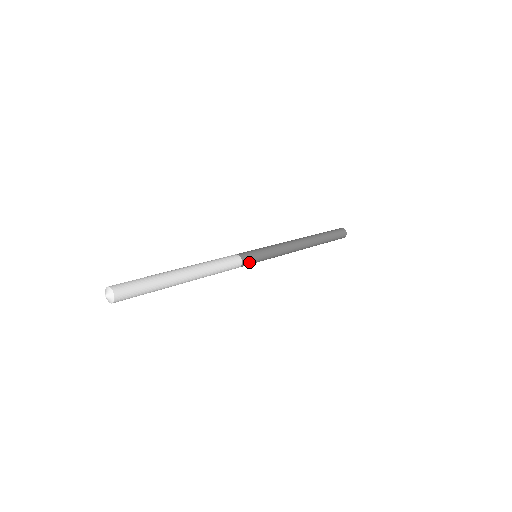
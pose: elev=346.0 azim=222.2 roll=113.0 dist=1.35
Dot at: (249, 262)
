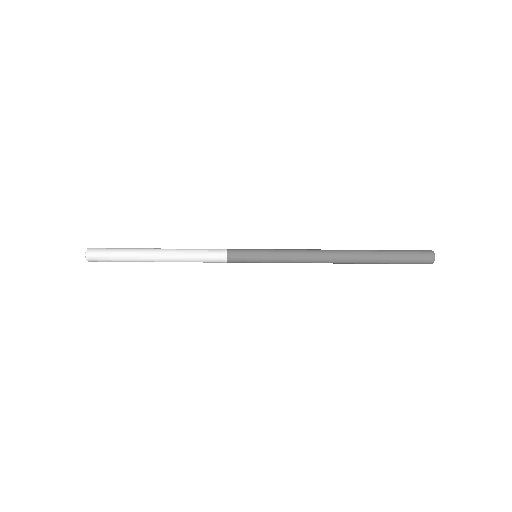
Dot at: (238, 258)
